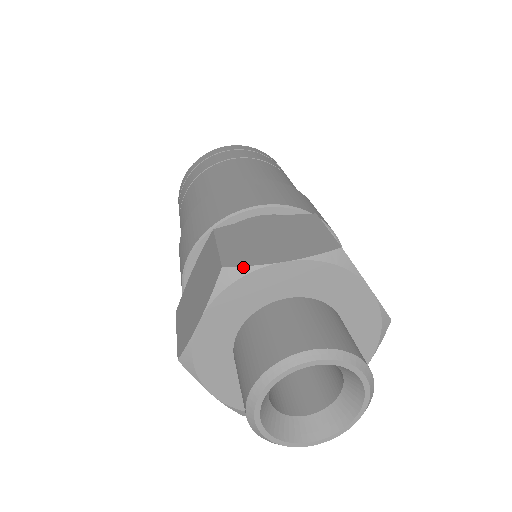
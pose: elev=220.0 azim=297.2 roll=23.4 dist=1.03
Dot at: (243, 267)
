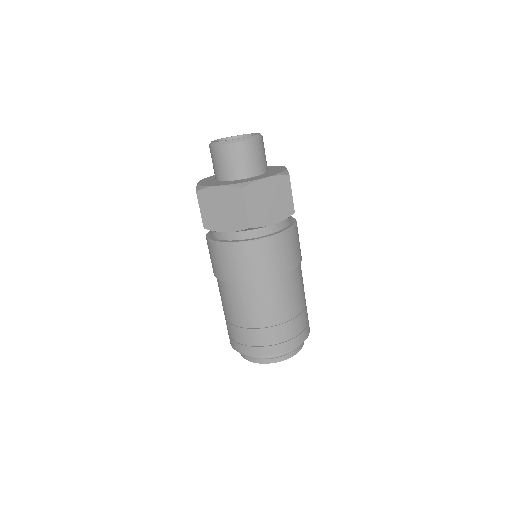
Dot at: occluded
